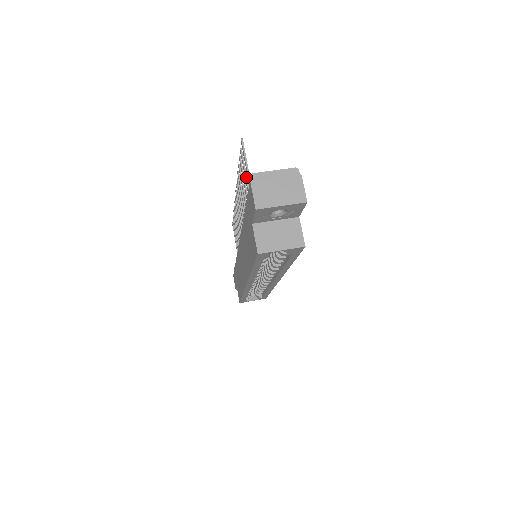
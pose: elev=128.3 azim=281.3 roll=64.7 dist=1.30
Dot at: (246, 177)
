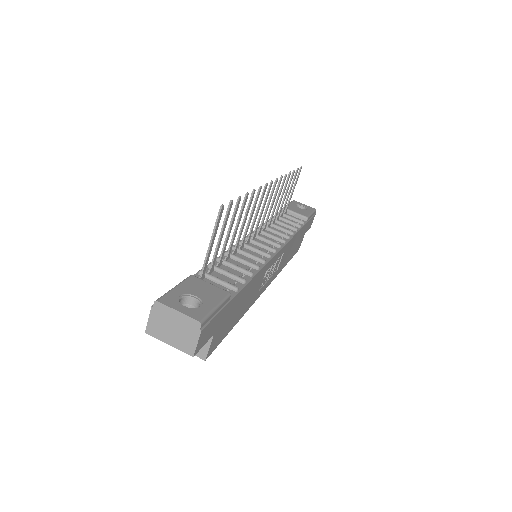
Dot at: (220, 236)
